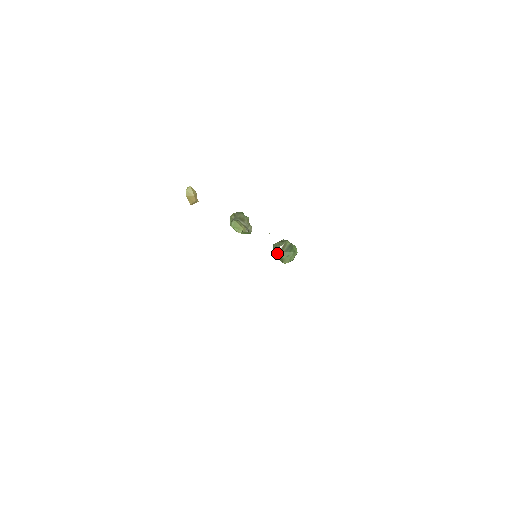
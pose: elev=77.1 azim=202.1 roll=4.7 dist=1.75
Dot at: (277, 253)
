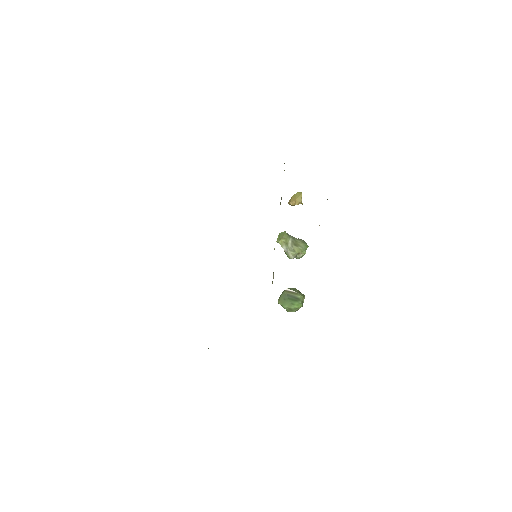
Dot at: occluded
